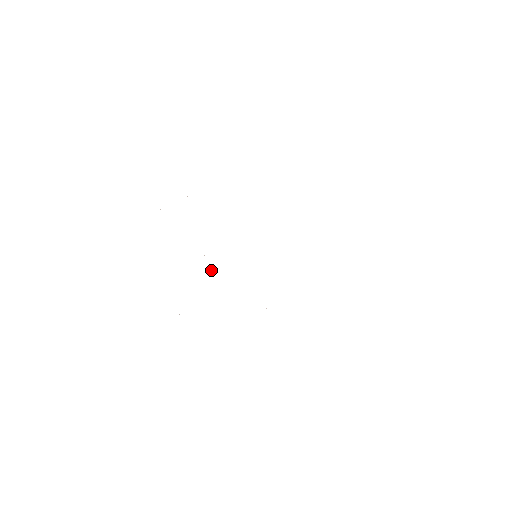
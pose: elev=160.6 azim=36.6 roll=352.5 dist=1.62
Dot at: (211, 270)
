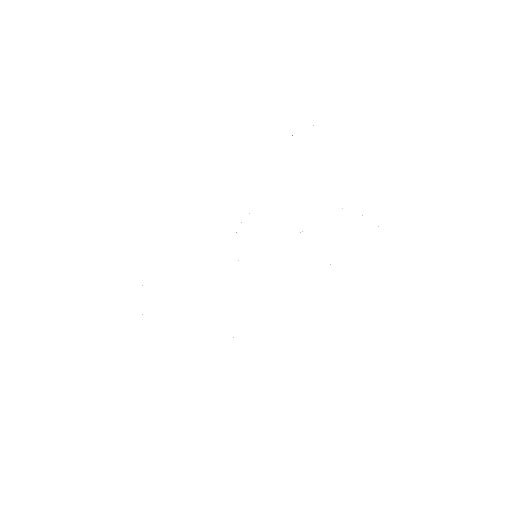
Dot at: occluded
